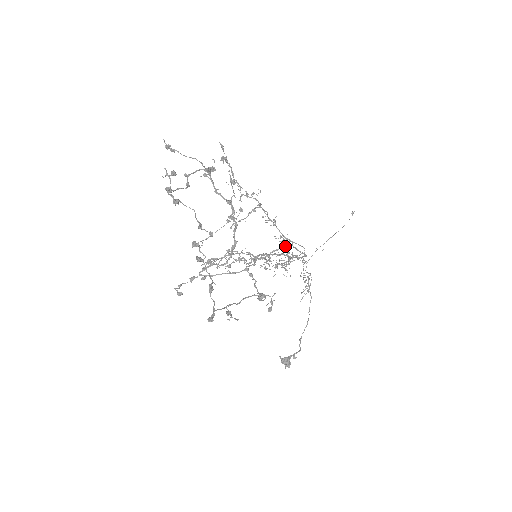
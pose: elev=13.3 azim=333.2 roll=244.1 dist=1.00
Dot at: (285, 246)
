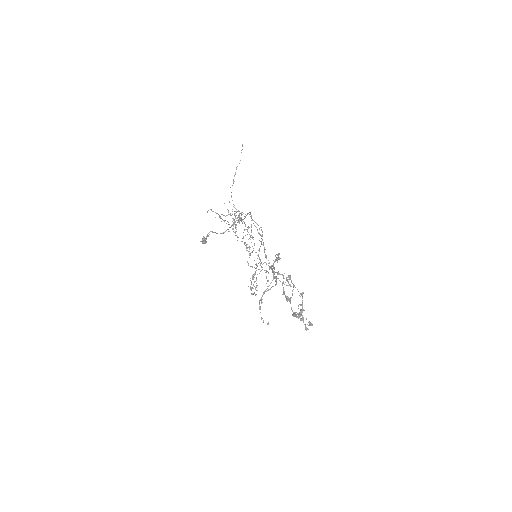
Dot at: occluded
